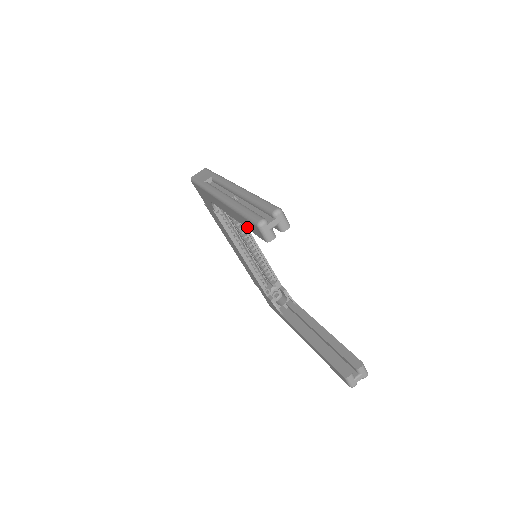
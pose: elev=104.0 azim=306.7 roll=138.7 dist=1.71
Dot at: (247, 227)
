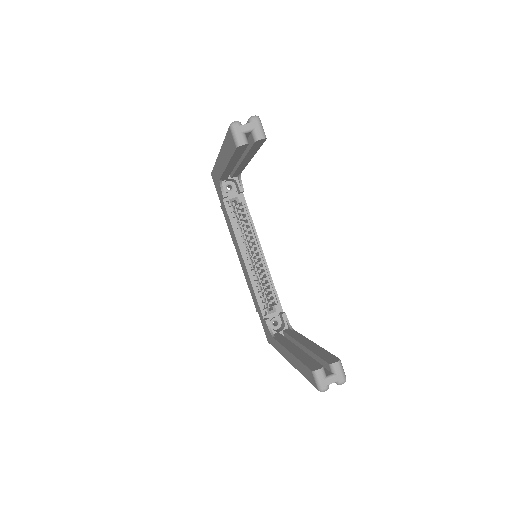
Dot at: (230, 156)
